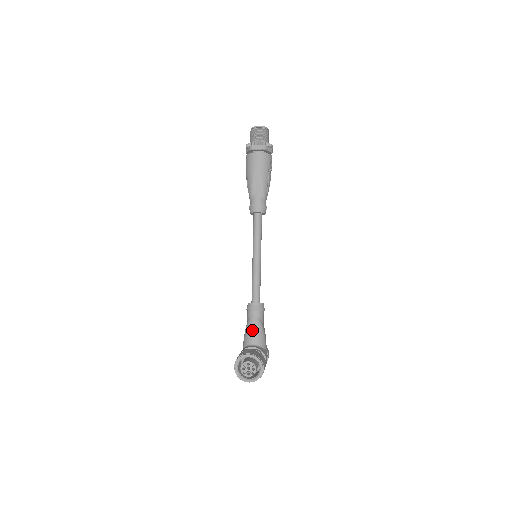
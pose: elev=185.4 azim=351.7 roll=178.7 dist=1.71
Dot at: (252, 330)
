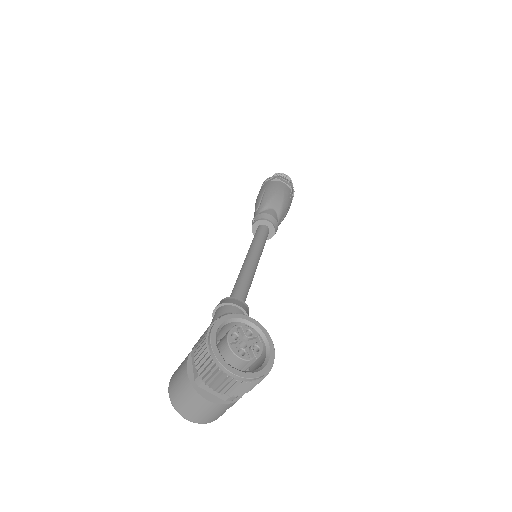
Dot at: occluded
